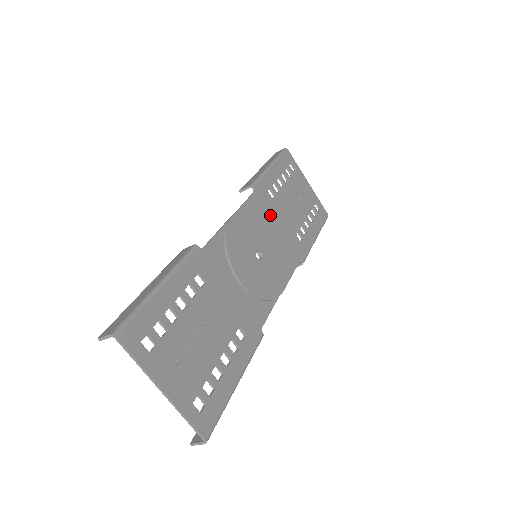
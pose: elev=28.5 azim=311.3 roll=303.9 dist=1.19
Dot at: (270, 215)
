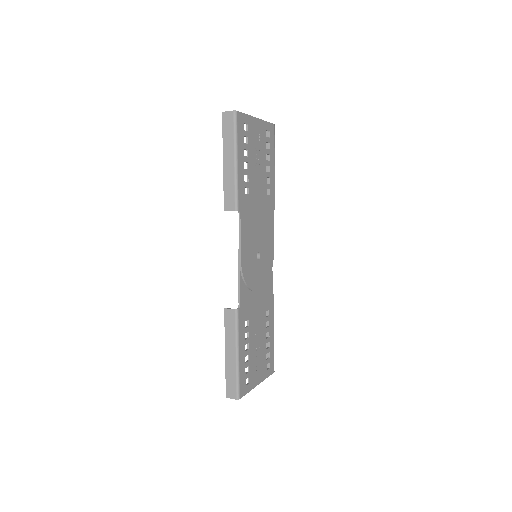
Dot at: (252, 213)
